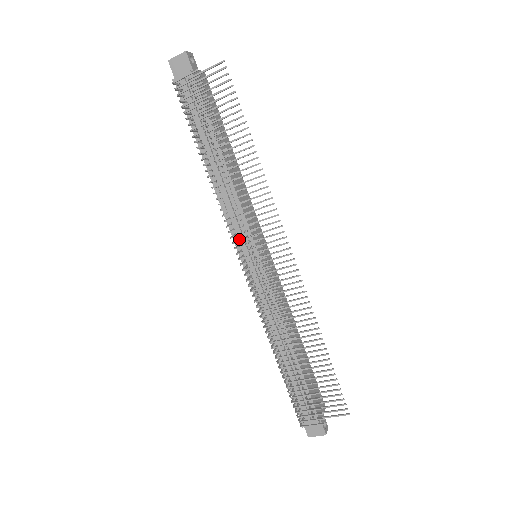
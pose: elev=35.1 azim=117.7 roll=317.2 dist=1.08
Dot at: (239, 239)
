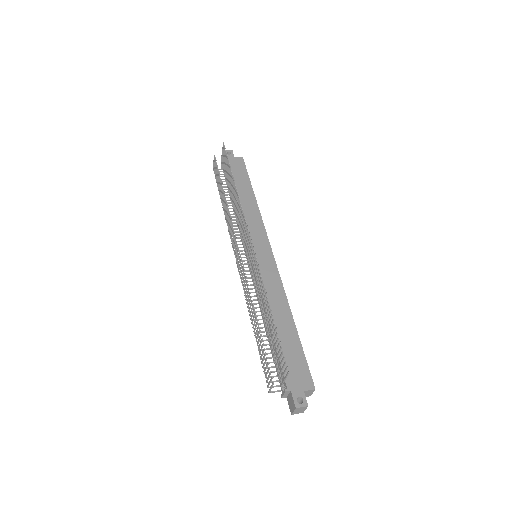
Dot at: occluded
